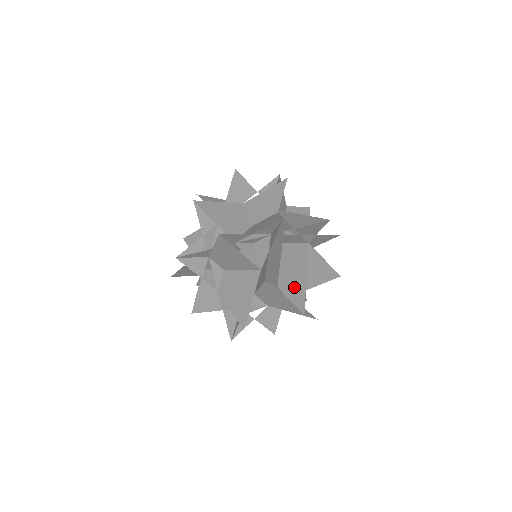
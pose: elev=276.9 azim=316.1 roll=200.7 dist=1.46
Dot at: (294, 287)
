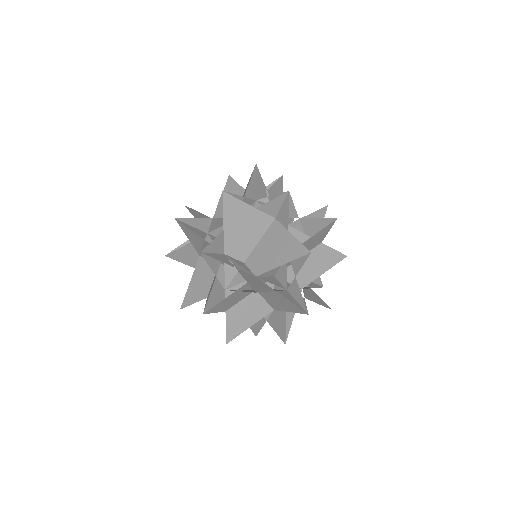
Dot at: occluded
